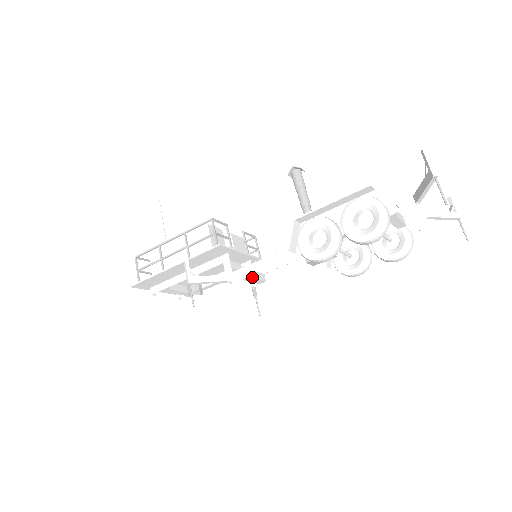
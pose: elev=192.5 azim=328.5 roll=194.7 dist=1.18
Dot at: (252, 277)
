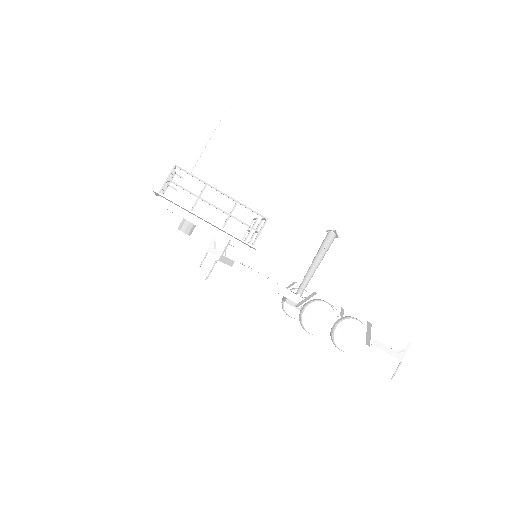
Dot at: occluded
